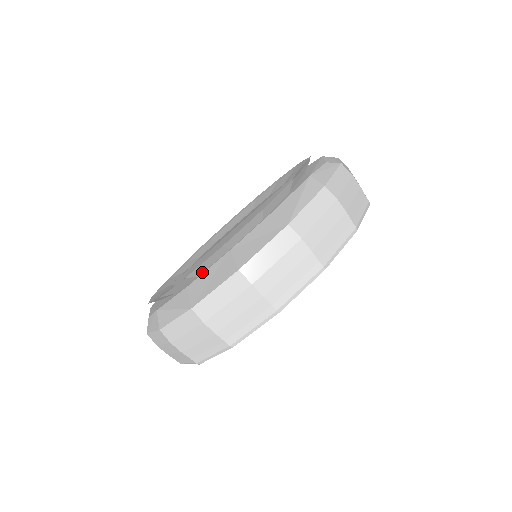
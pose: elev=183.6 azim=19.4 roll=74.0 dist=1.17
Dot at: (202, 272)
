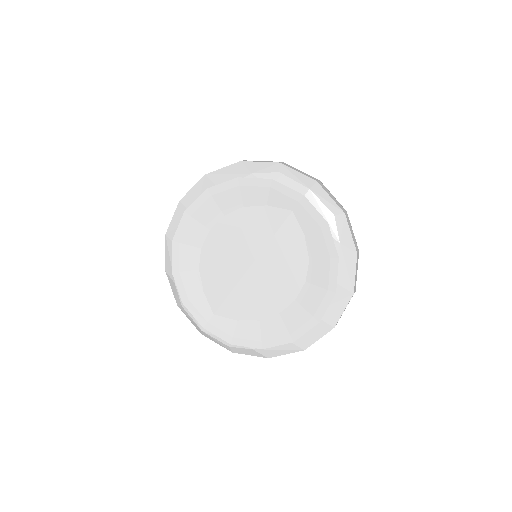
Dot at: (292, 328)
